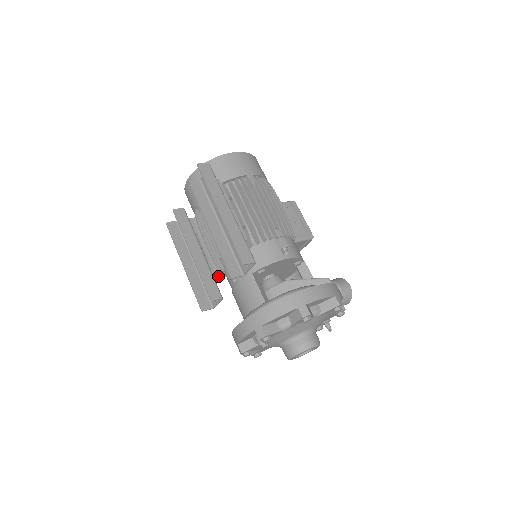
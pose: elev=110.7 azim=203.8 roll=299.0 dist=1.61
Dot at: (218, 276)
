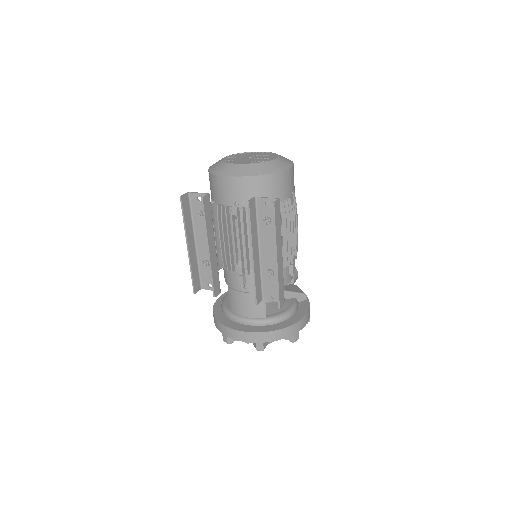
Dot at: occluded
